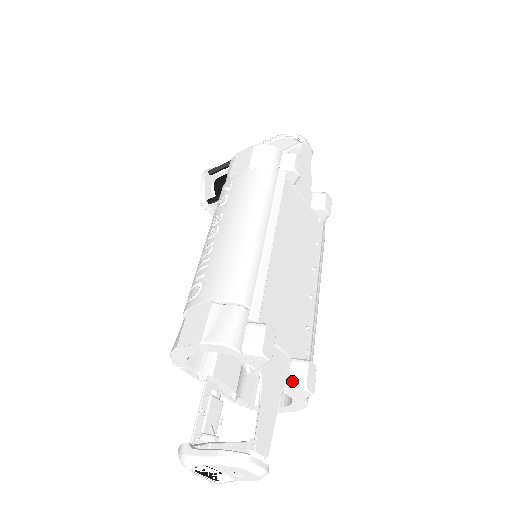
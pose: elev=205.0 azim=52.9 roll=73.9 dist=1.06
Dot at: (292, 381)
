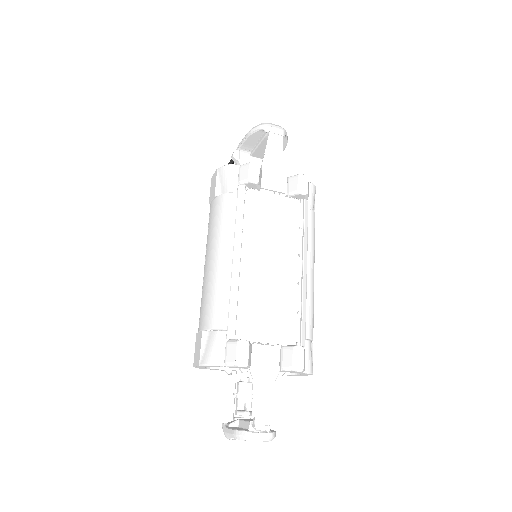
Dot at: (283, 366)
